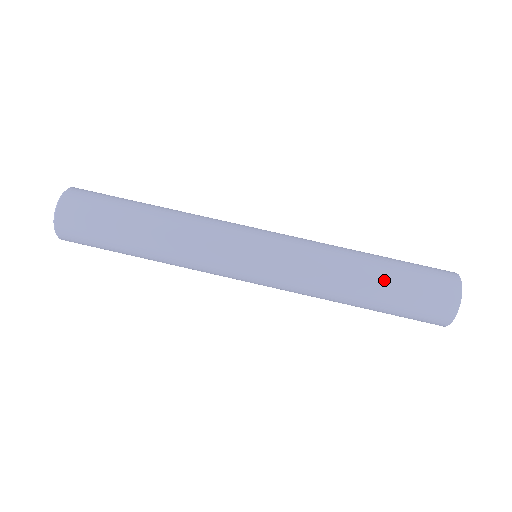
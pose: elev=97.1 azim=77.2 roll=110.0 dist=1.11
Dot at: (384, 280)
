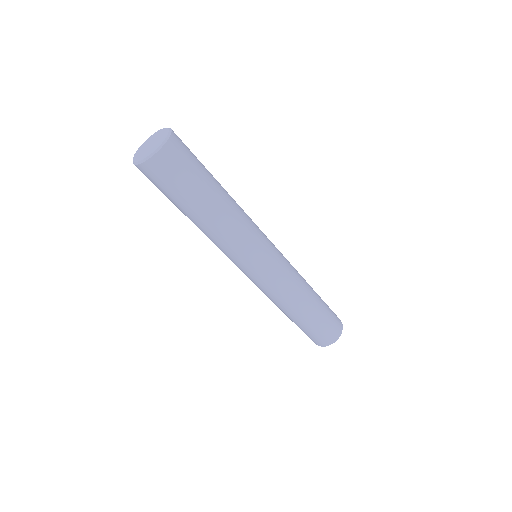
Dot at: (313, 315)
